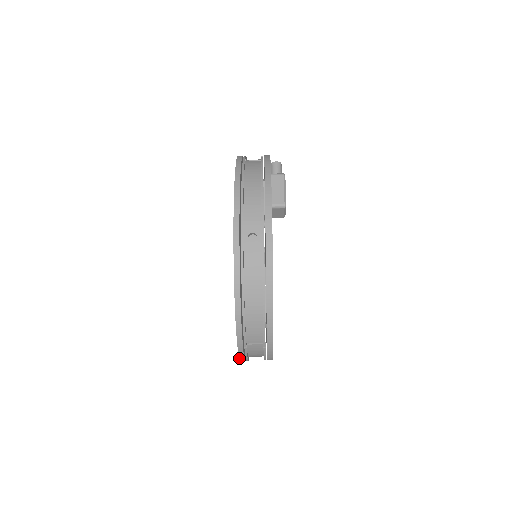
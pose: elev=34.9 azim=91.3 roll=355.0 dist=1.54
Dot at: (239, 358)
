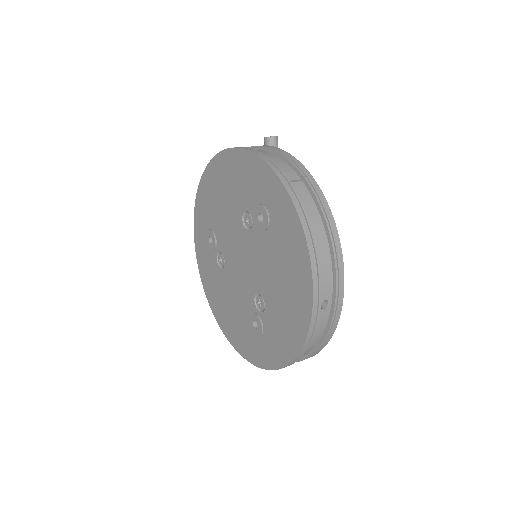
Dot at: occluded
